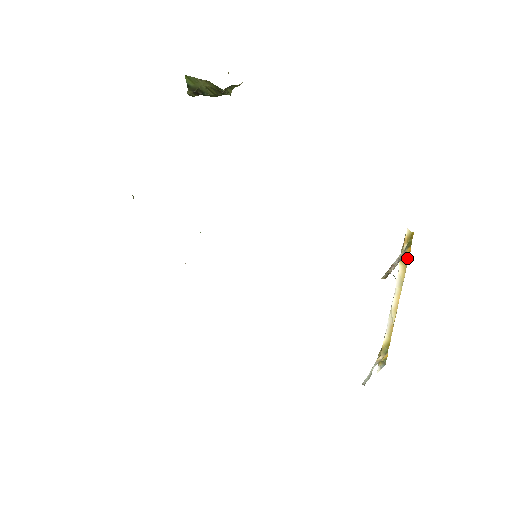
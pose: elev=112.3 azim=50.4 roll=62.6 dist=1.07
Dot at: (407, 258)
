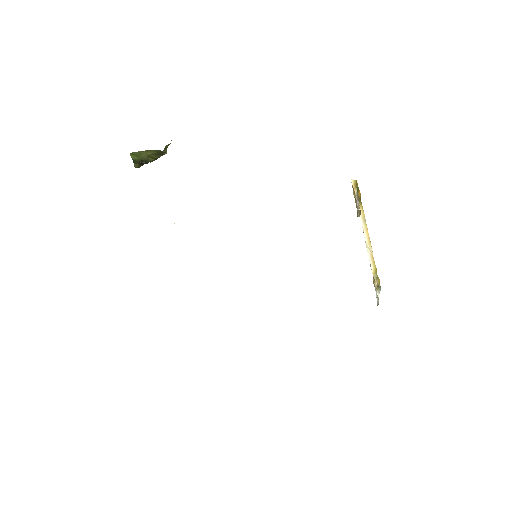
Dot at: (360, 200)
